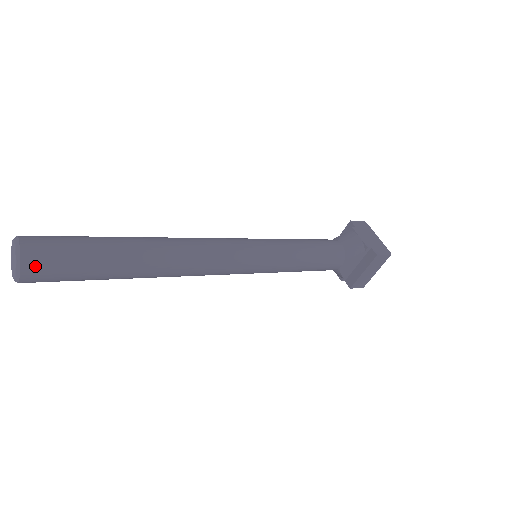
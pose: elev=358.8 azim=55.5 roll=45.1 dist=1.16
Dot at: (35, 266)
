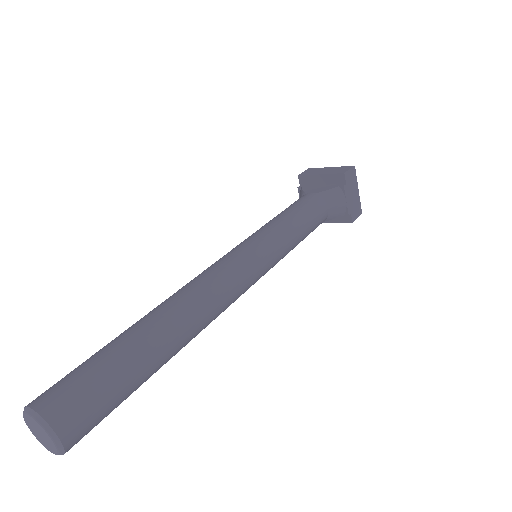
Dot at: (77, 442)
